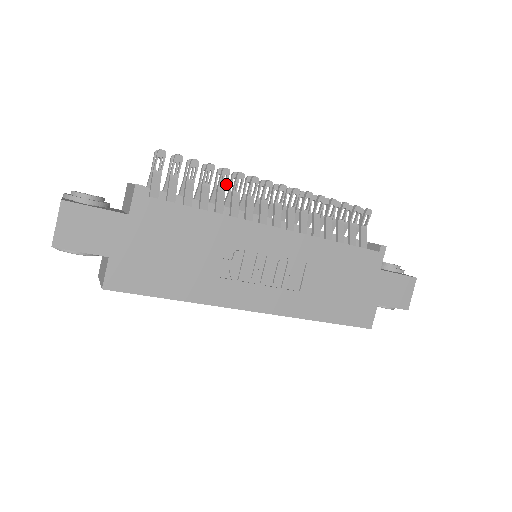
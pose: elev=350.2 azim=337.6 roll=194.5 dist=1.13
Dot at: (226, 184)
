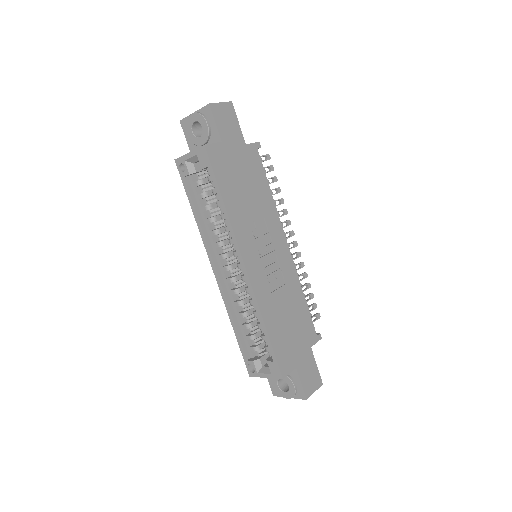
Dot at: (277, 205)
